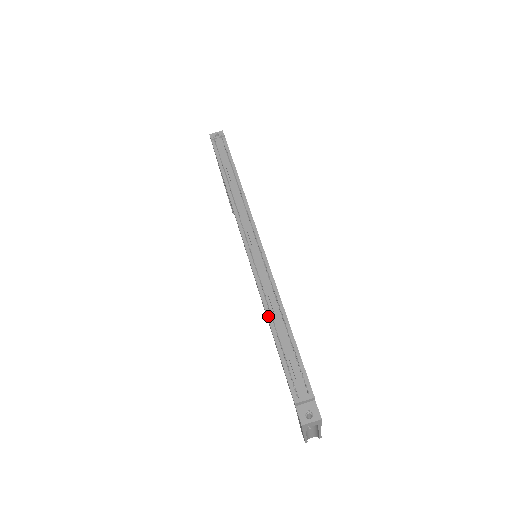
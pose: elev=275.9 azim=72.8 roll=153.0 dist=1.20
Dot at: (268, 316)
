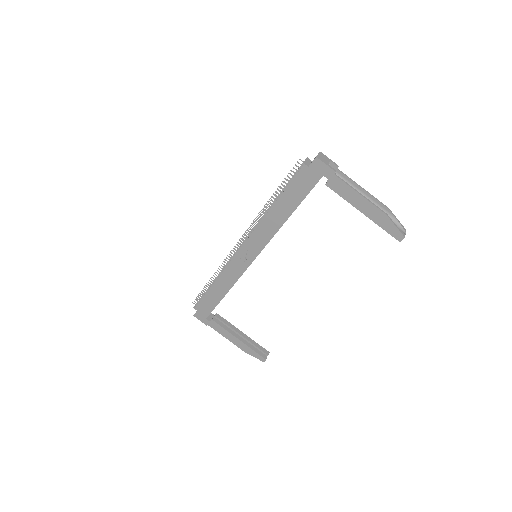
Dot at: (269, 210)
